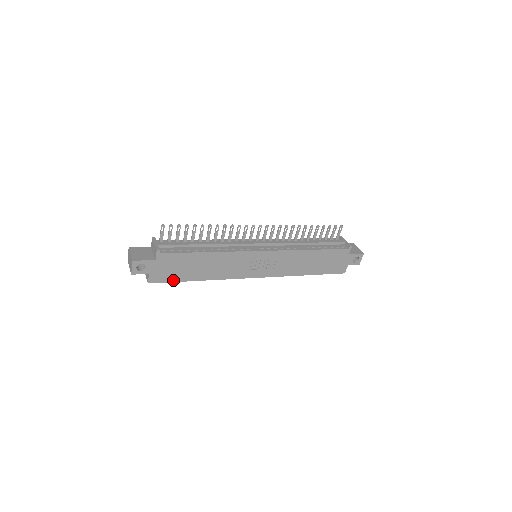
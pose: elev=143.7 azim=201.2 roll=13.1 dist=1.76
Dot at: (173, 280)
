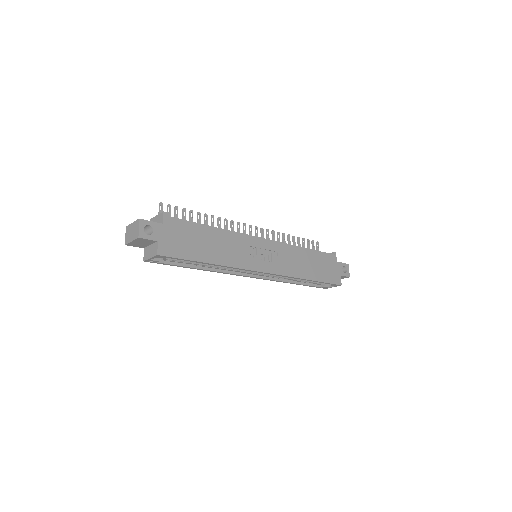
Dot at: (184, 257)
